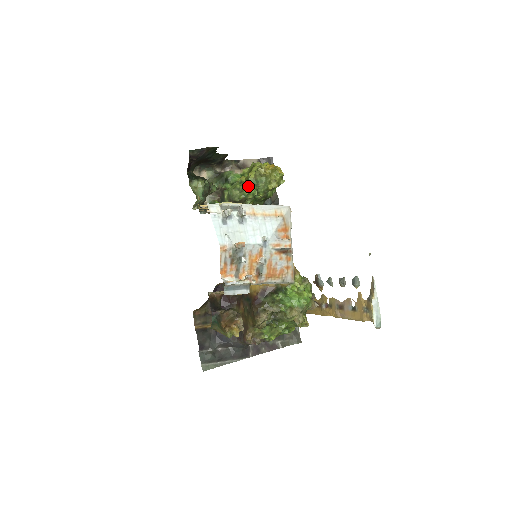
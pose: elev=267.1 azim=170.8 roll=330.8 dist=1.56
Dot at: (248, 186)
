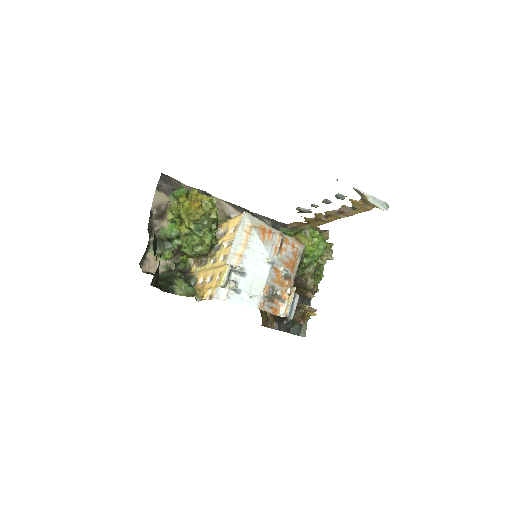
Dot at: (203, 238)
